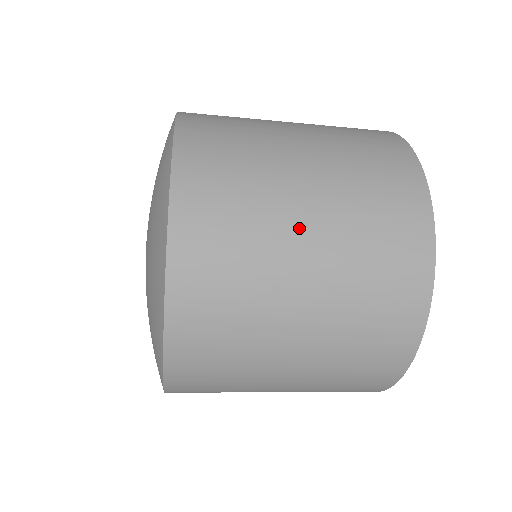
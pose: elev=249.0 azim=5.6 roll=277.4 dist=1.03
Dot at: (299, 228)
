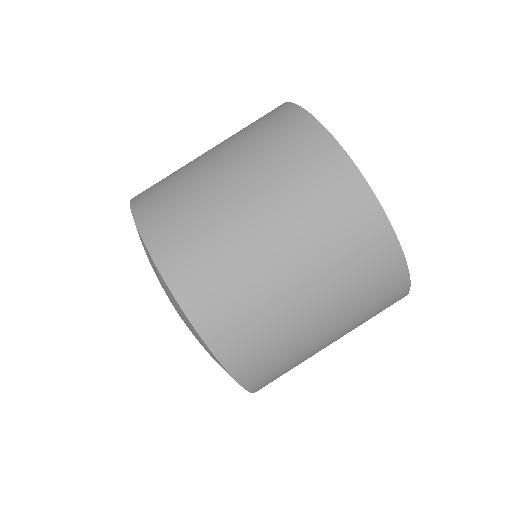
Dot at: (215, 168)
